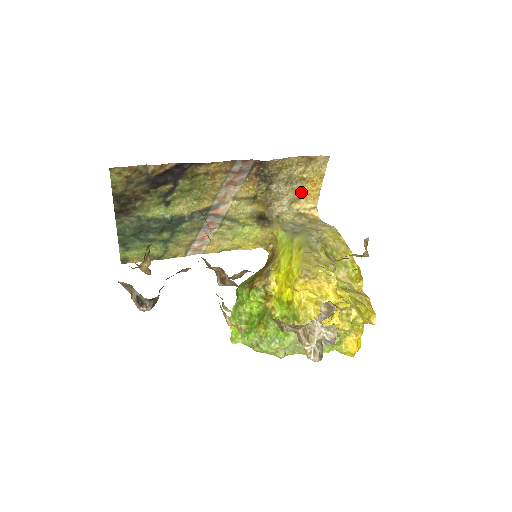
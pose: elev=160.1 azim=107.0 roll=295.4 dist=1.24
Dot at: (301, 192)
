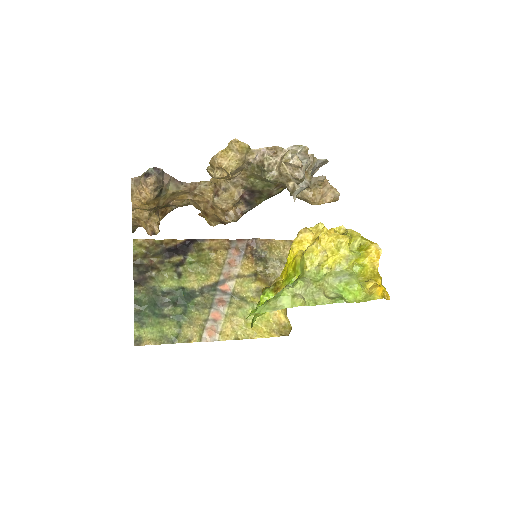
Dot at: occluded
